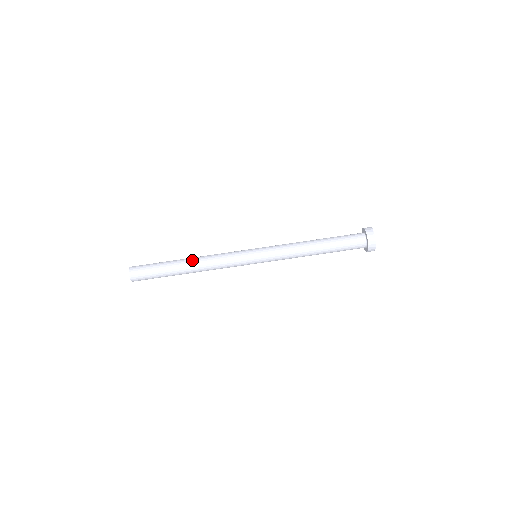
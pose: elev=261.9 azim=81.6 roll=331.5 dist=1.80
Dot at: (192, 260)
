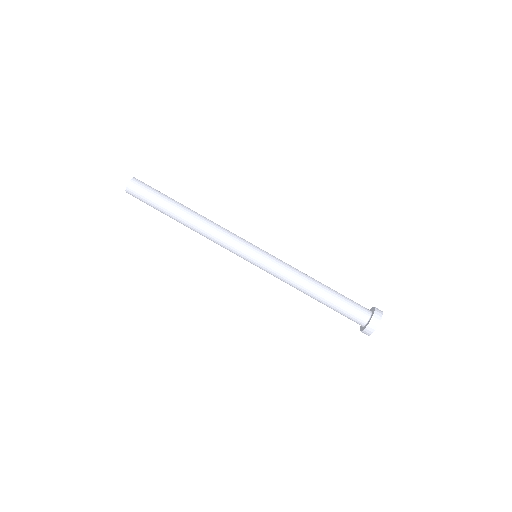
Dot at: (194, 216)
